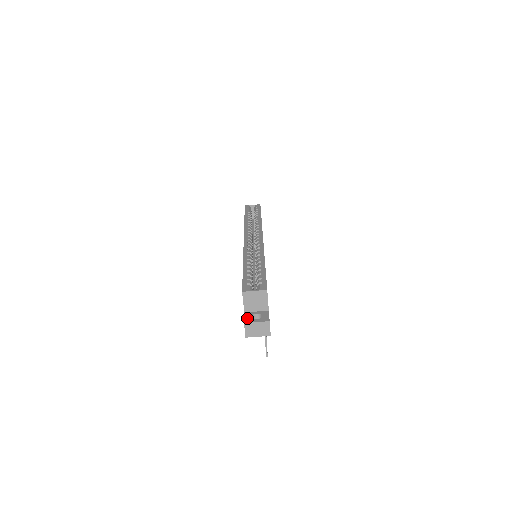
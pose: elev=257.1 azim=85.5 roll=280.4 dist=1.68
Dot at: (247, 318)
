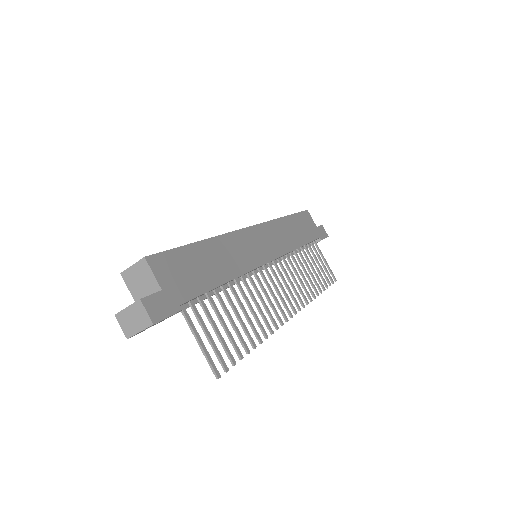
Dot at: occluded
